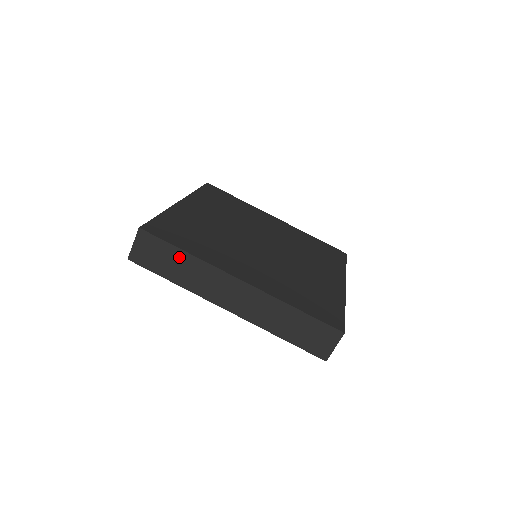
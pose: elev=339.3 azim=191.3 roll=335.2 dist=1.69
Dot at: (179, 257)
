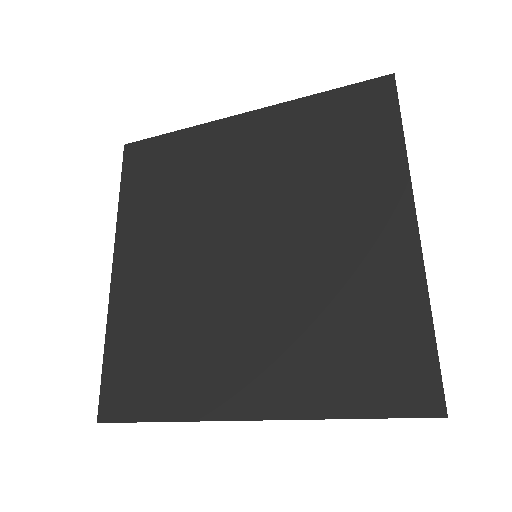
Dot at: occluded
